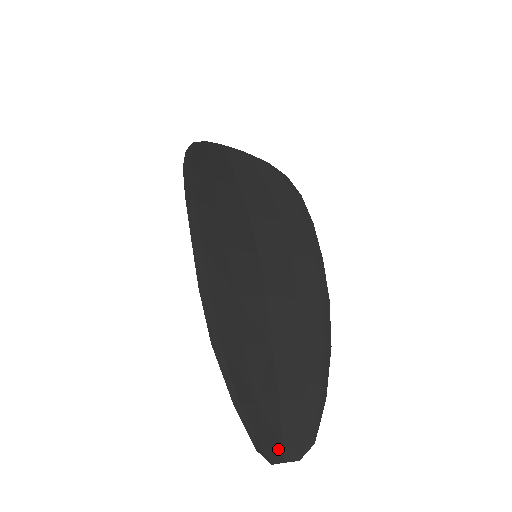
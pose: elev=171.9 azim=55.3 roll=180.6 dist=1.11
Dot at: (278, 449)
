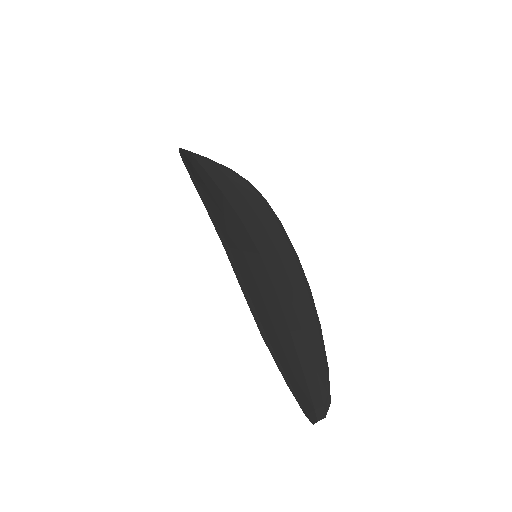
Dot at: (313, 412)
